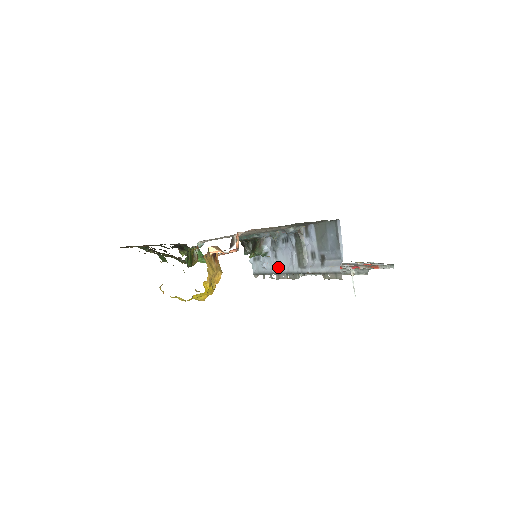
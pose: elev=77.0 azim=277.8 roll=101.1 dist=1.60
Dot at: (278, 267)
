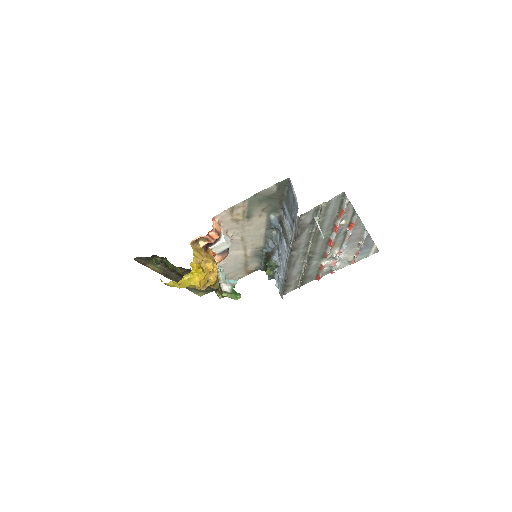
Dot at: (283, 266)
